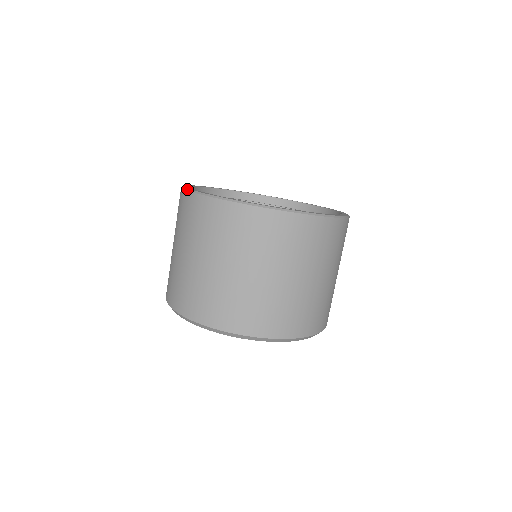
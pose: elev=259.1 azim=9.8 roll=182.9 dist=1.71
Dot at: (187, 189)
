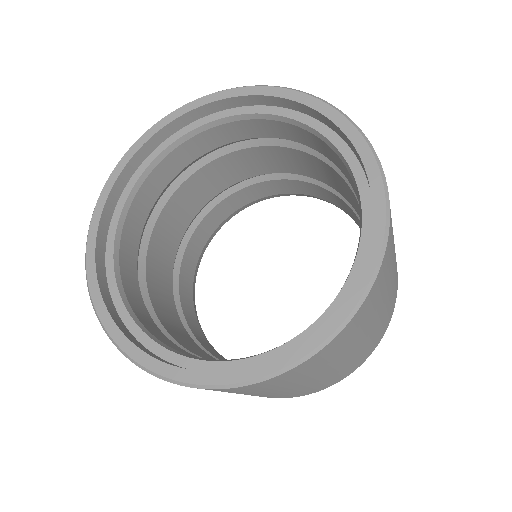
Dot at: occluded
